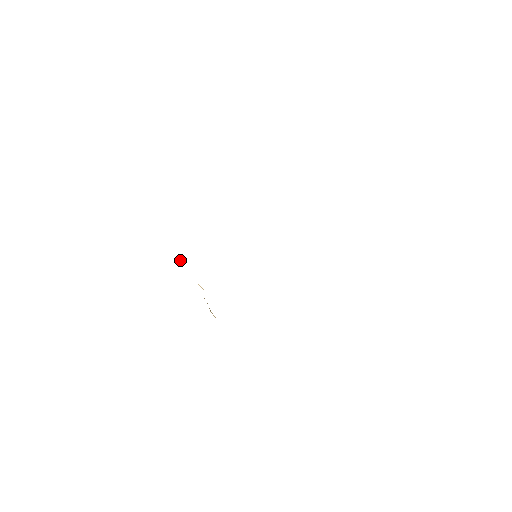
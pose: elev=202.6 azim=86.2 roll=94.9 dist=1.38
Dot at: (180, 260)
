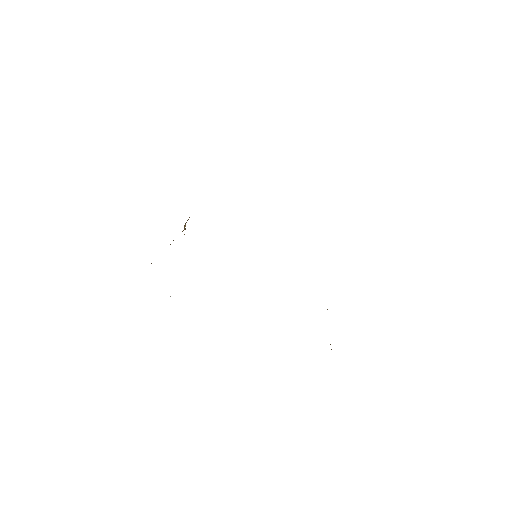
Dot at: occluded
